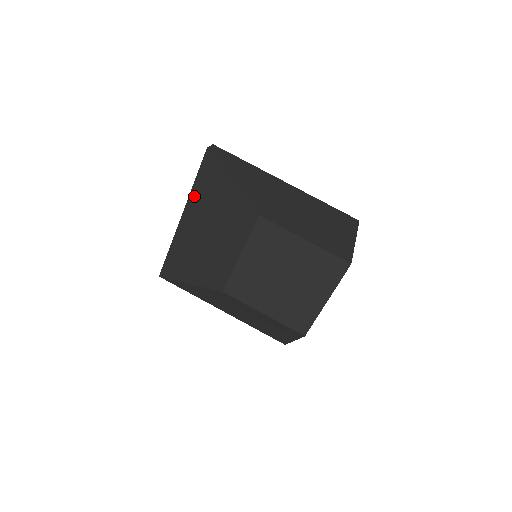
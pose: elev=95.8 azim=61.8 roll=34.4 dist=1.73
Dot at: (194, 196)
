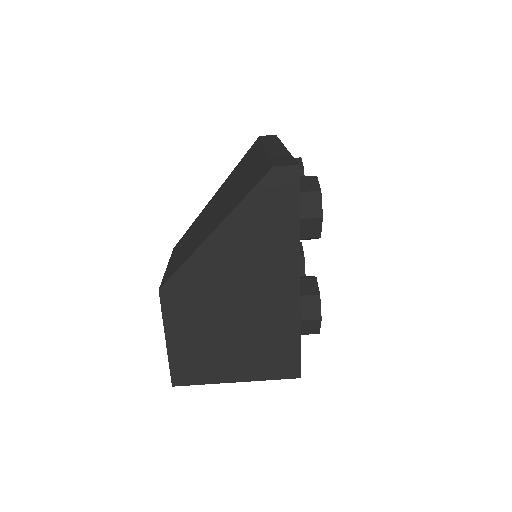
Dot at: (258, 164)
